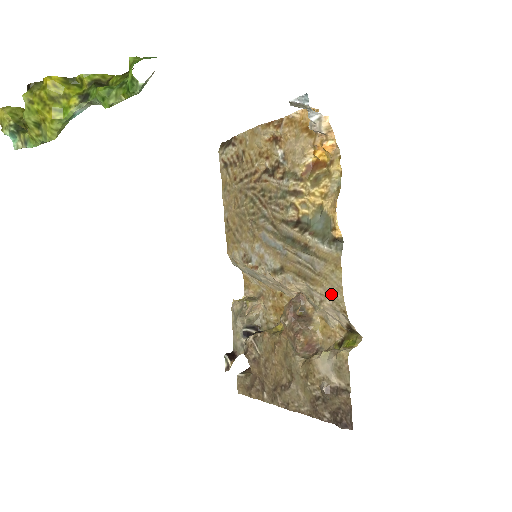
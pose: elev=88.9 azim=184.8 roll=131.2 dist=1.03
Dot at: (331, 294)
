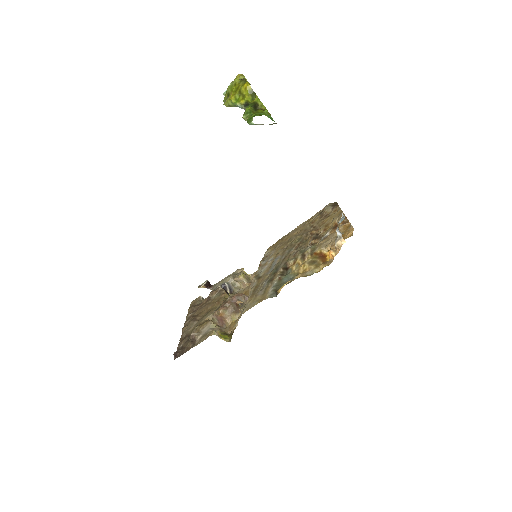
Dot at: (245, 308)
